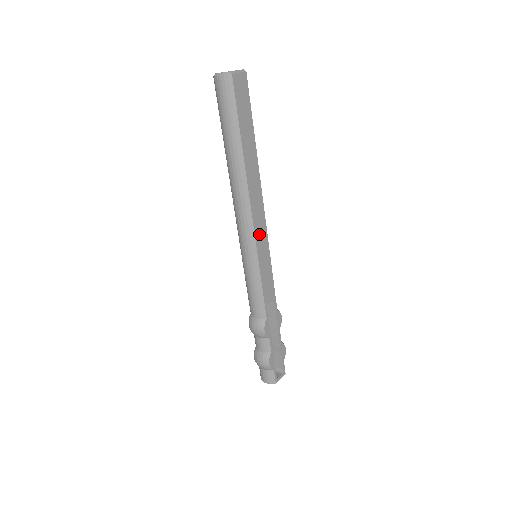
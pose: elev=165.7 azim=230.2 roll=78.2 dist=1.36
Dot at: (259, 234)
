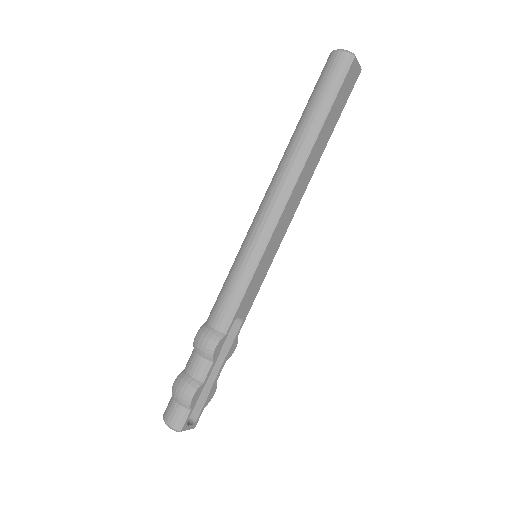
Dot at: (279, 230)
